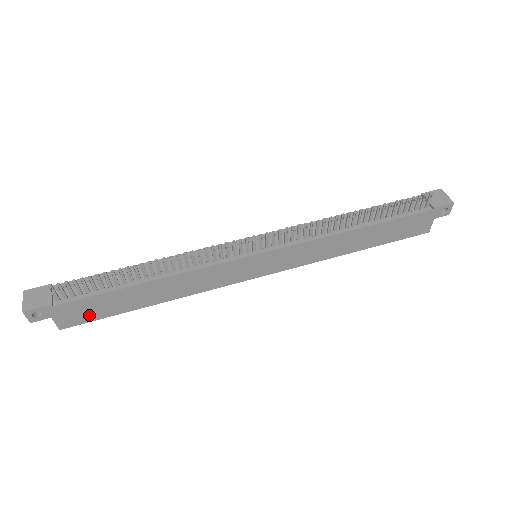
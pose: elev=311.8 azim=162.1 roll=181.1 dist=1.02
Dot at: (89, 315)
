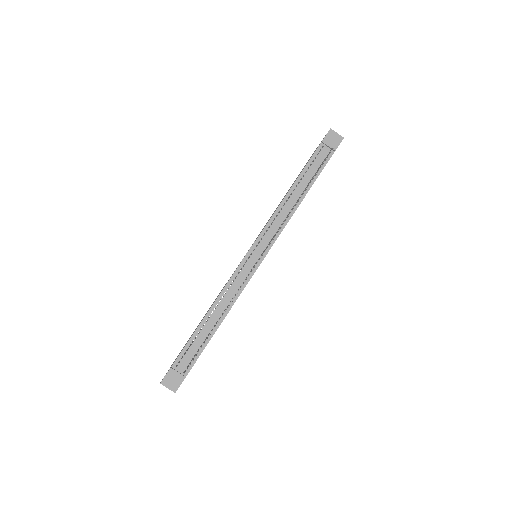
Dot at: occluded
